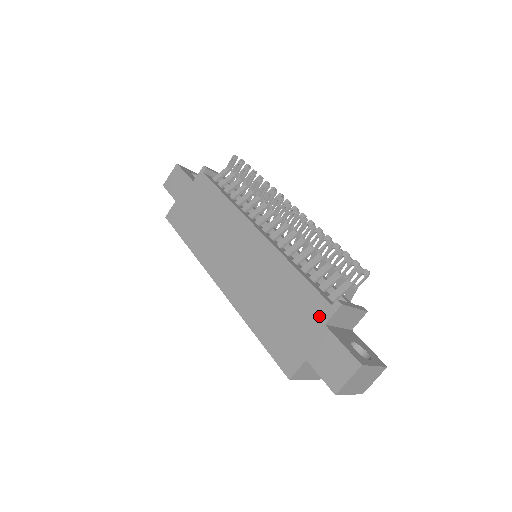
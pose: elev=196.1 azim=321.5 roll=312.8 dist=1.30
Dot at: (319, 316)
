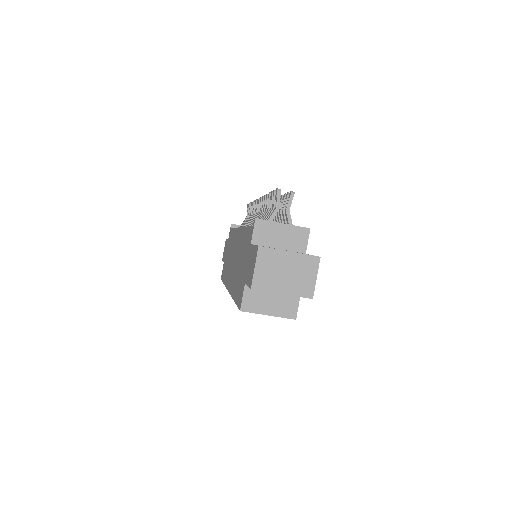
Dot at: (249, 242)
